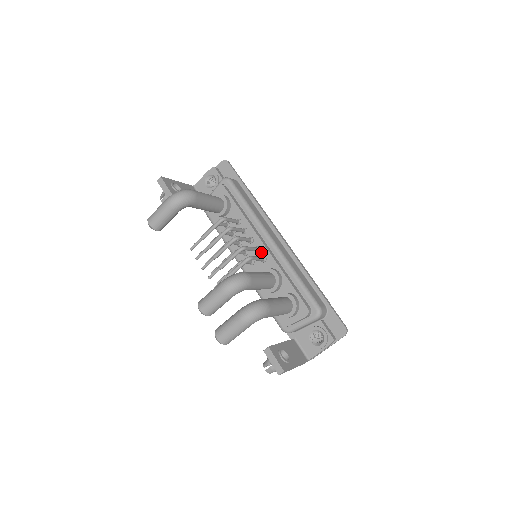
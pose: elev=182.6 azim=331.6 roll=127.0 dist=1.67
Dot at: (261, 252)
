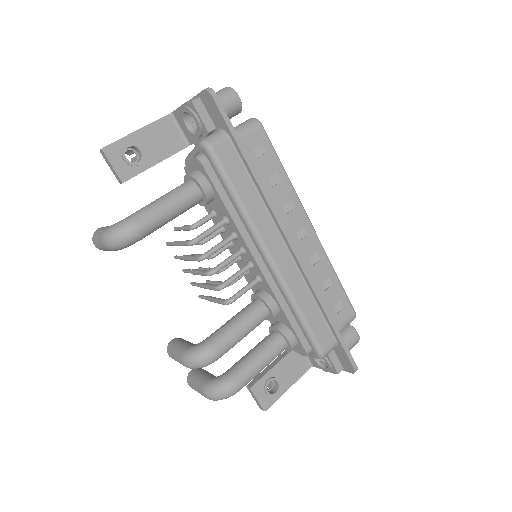
Dot at: (255, 271)
